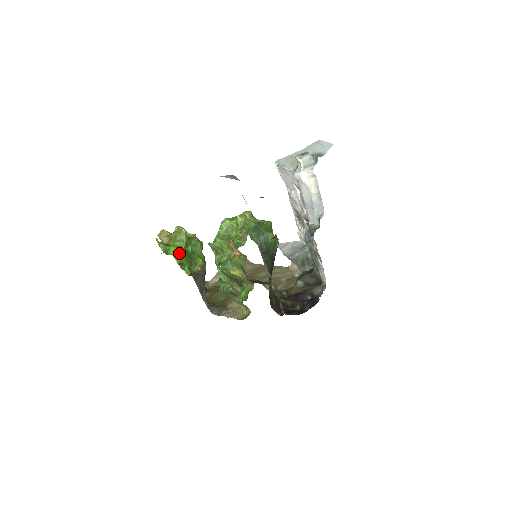
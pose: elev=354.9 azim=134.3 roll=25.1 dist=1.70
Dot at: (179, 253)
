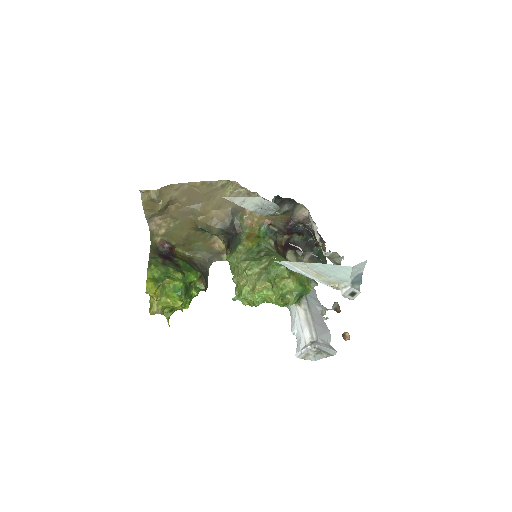
Dot at: (188, 303)
